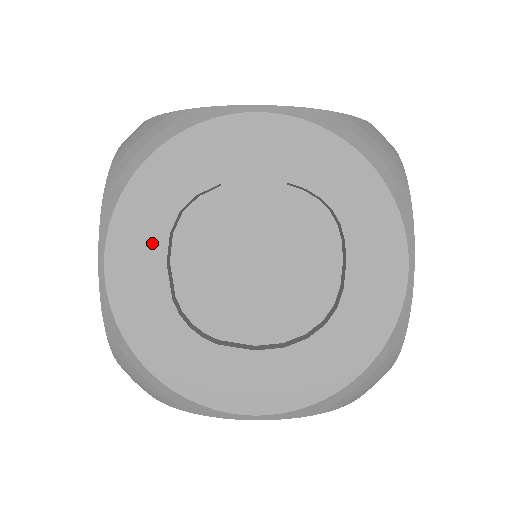
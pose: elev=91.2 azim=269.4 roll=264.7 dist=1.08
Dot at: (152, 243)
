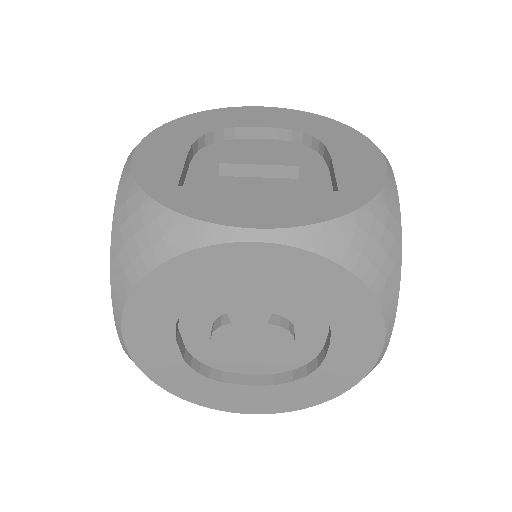
Dot at: (162, 328)
